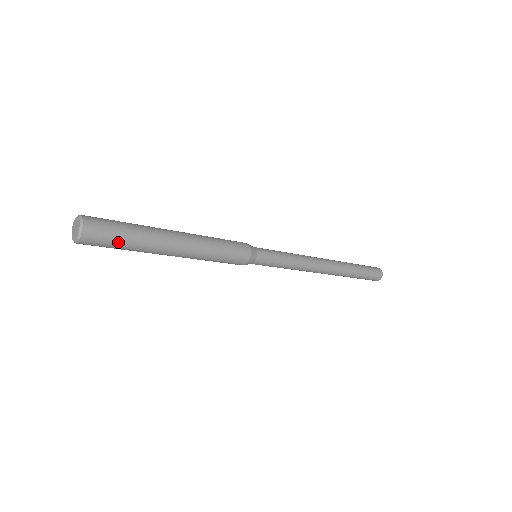
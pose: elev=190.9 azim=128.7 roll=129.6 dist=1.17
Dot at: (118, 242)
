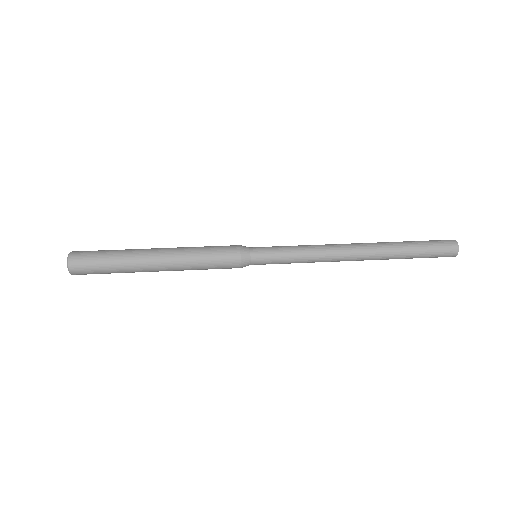
Dot at: (101, 269)
